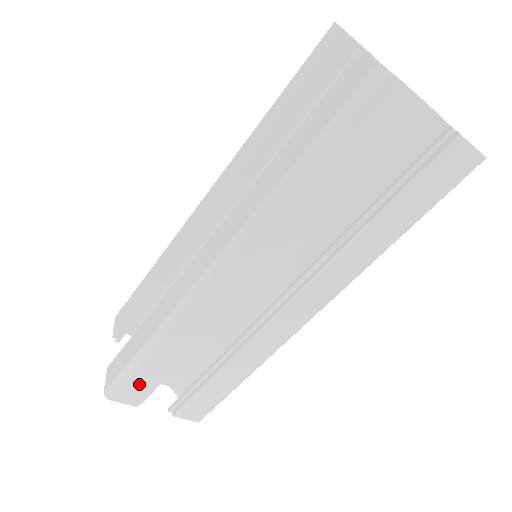
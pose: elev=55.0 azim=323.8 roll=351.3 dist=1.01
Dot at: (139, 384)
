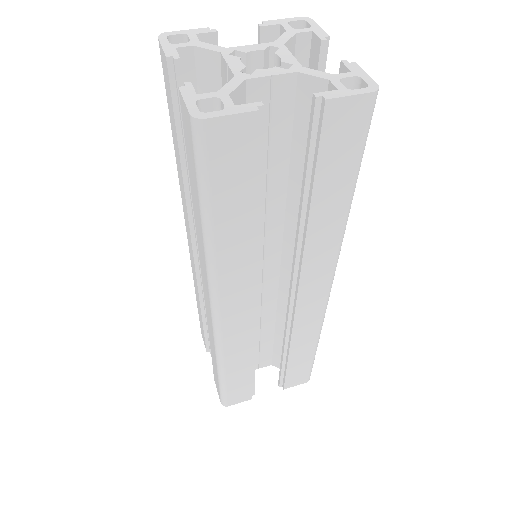
Dot at: (238, 390)
